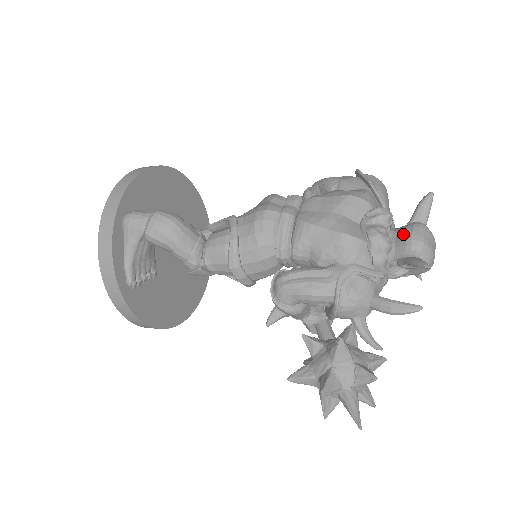
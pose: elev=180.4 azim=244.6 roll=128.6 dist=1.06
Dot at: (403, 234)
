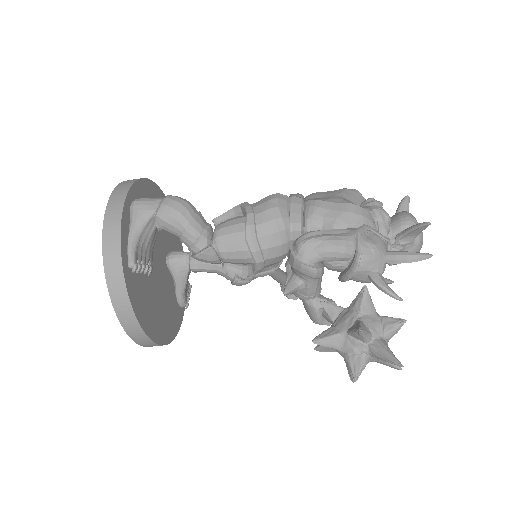
Dot at: (396, 217)
